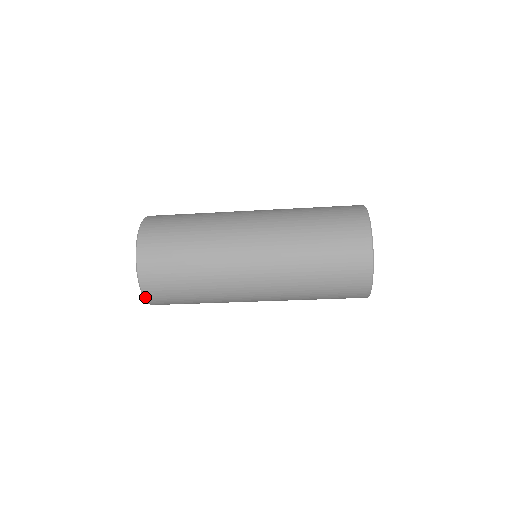
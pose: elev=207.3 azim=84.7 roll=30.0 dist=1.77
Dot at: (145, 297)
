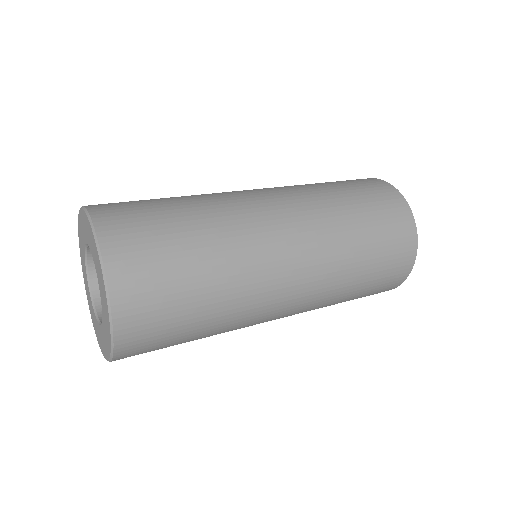
Dot at: occluded
